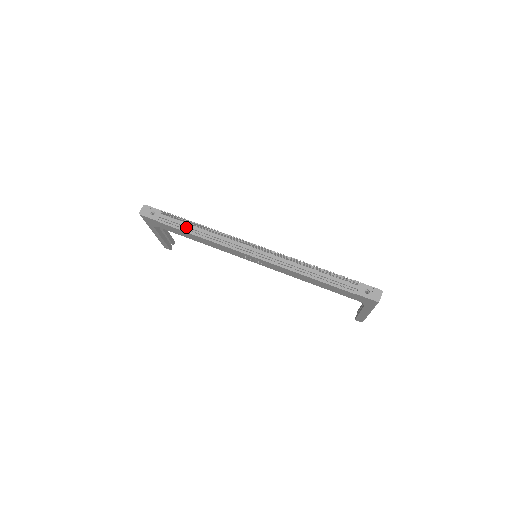
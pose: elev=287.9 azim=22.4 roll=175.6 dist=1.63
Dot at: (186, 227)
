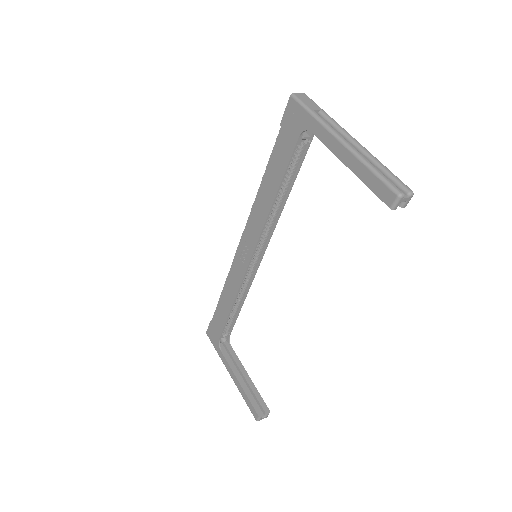
Dot at: occluded
